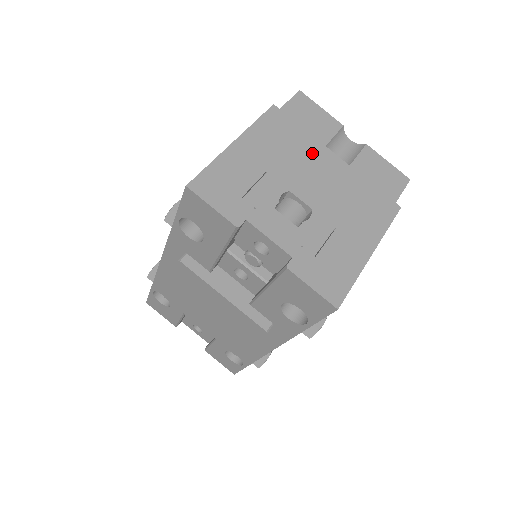
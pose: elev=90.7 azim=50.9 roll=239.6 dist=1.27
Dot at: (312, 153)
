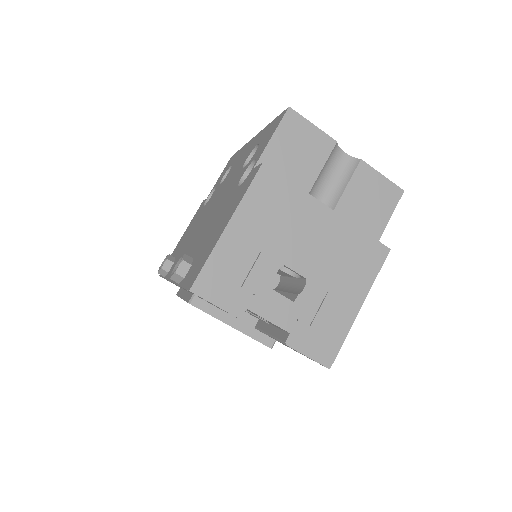
Dot at: (304, 213)
